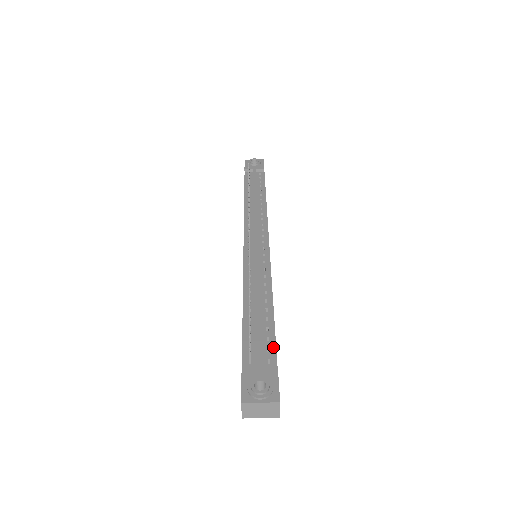
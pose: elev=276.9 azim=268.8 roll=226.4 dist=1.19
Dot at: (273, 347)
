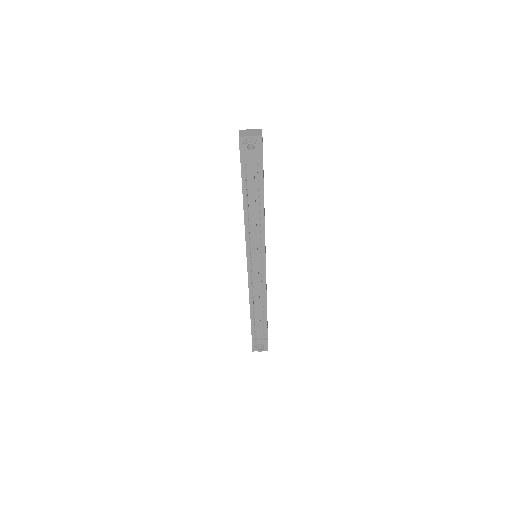
Dot at: (266, 330)
